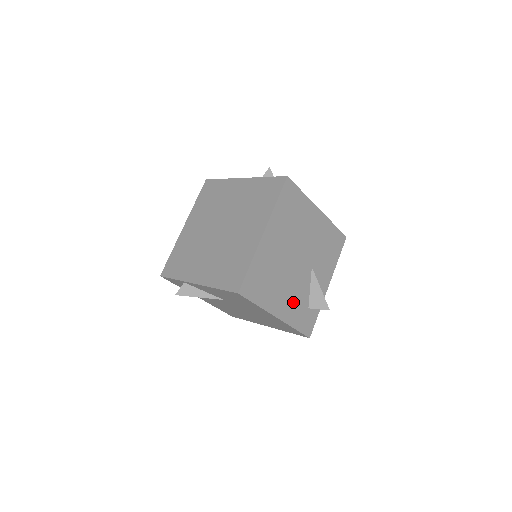
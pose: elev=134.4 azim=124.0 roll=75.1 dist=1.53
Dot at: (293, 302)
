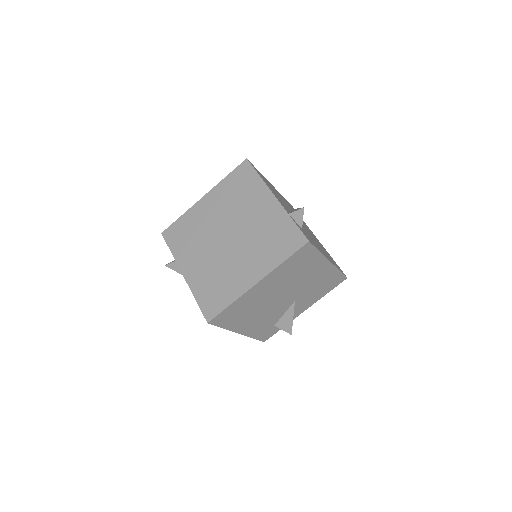
Dot at: (261, 323)
